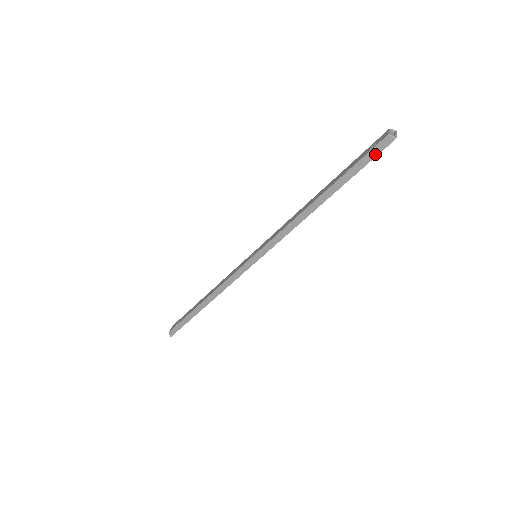
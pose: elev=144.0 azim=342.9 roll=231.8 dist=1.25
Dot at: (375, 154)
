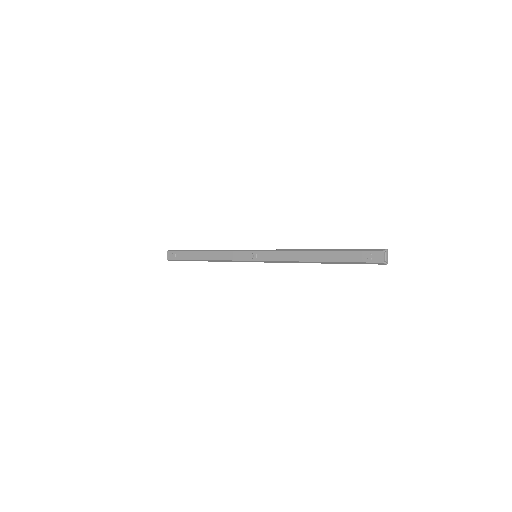
Dot at: occluded
